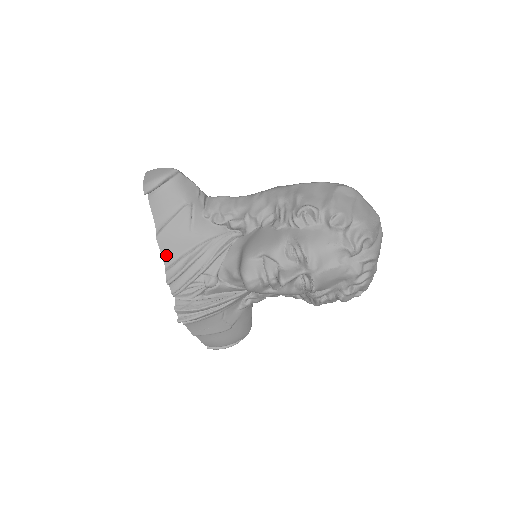
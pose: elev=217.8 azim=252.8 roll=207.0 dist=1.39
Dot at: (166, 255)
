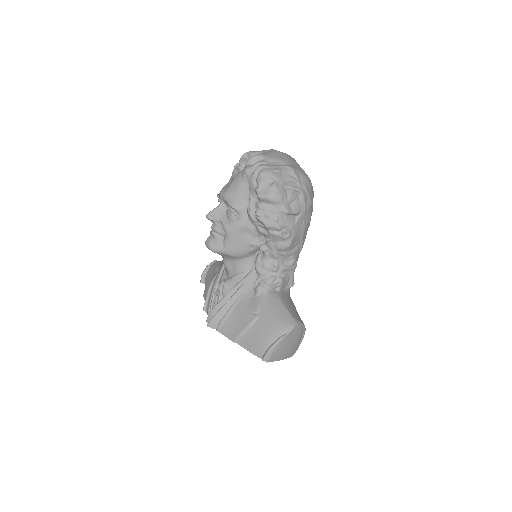
Dot at: occluded
